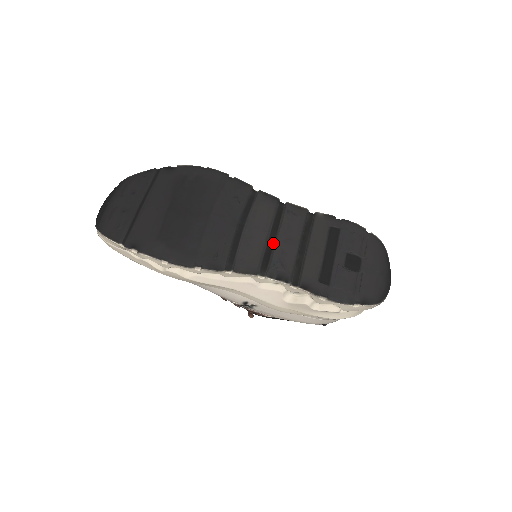
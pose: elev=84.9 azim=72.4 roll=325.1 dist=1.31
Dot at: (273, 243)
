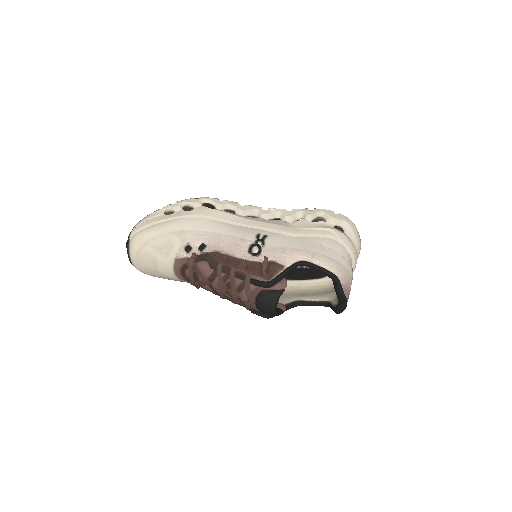
Dot at: occluded
